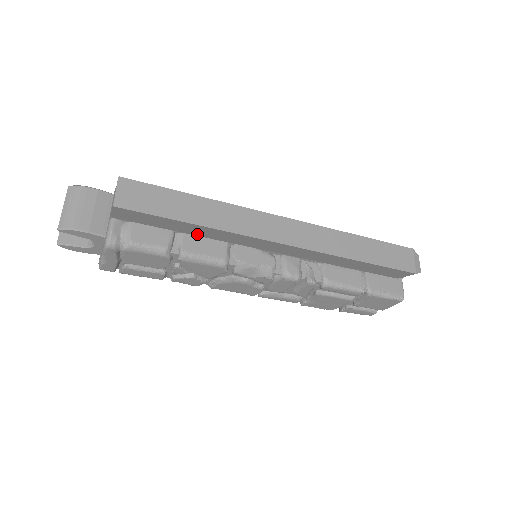
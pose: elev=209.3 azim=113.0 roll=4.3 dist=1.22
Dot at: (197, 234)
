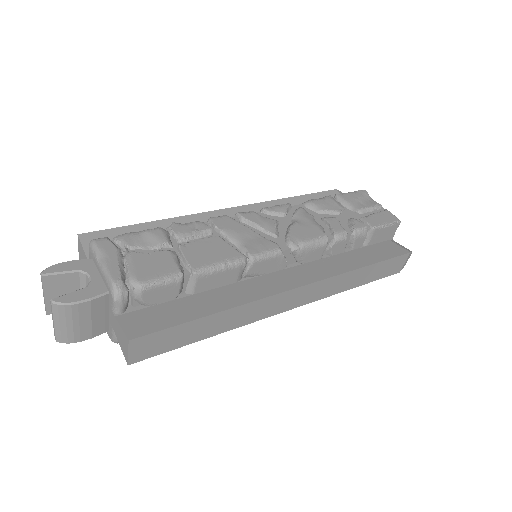
Dot at: occluded
